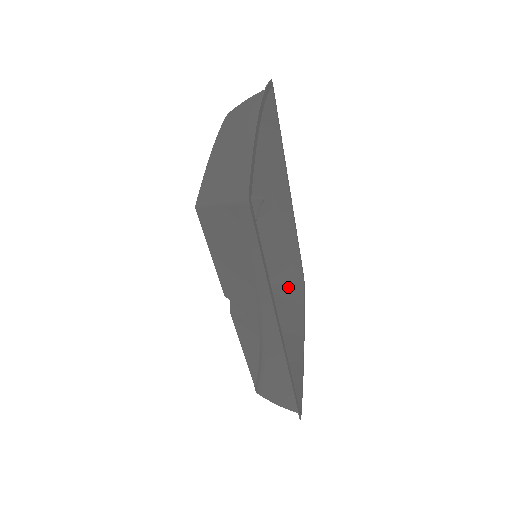
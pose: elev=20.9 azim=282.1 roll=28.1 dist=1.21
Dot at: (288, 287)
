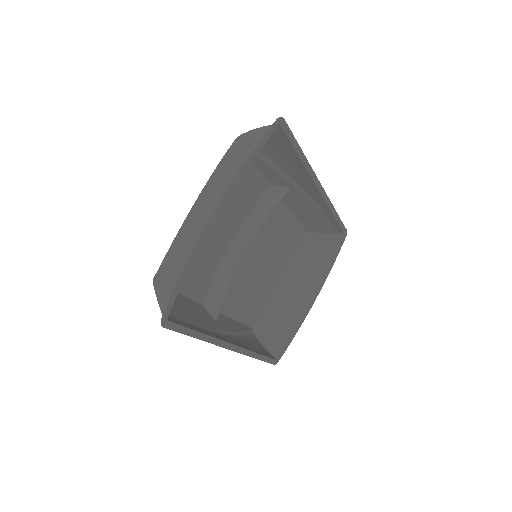
Dot at: (326, 238)
